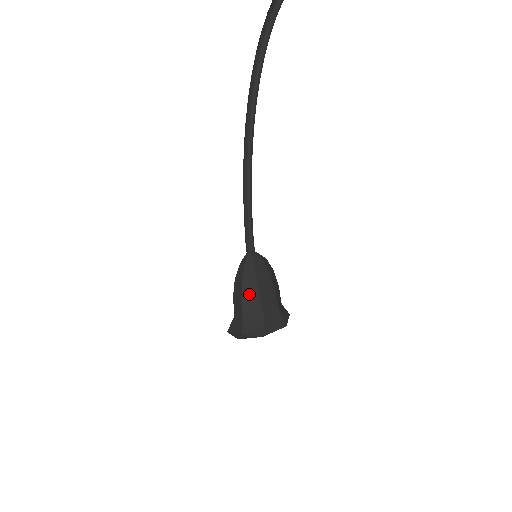
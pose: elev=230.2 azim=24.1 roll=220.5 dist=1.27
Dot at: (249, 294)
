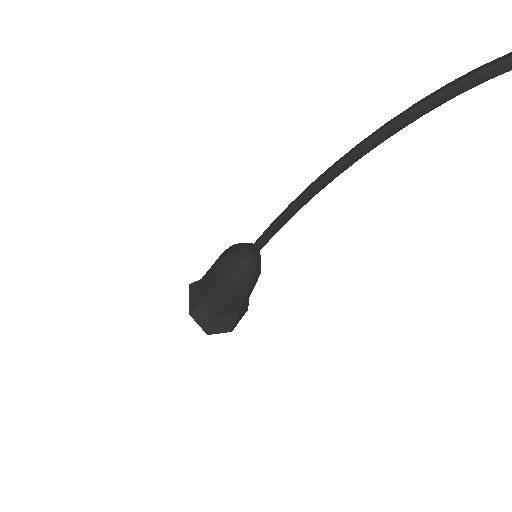
Dot at: (237, 298)
